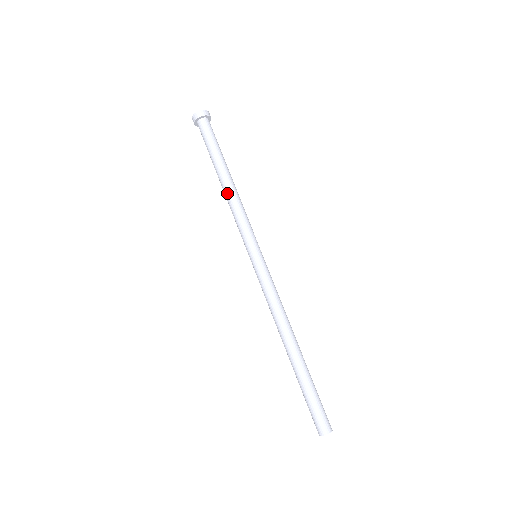
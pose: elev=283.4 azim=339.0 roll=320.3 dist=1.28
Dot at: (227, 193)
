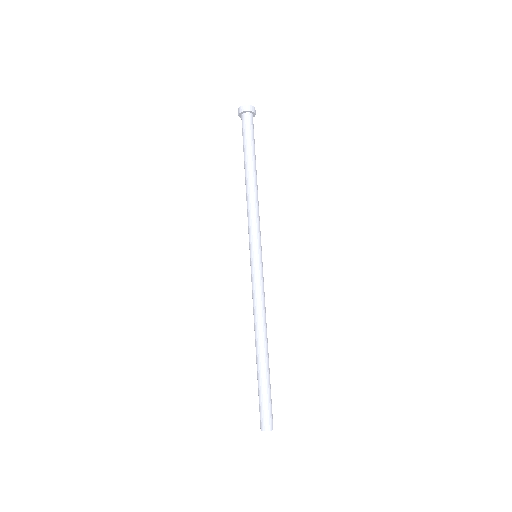
Dot at: (250, 190)
